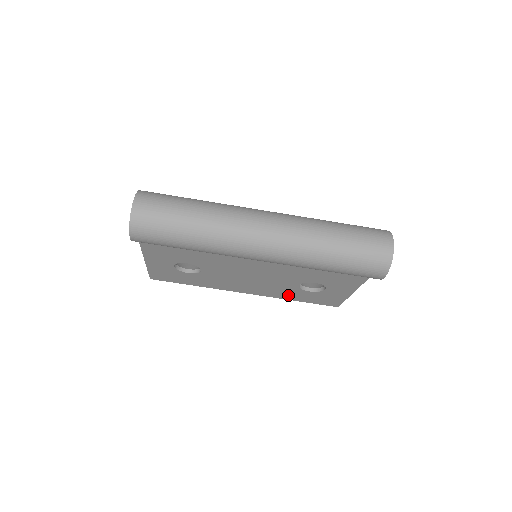
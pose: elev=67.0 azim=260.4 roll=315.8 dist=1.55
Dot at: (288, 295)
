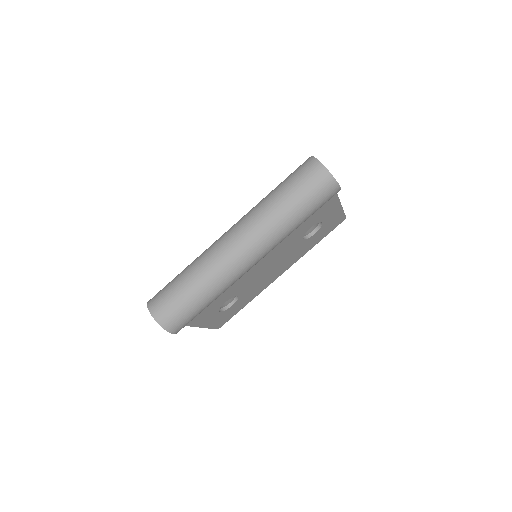
Dot at: (306, 248)
